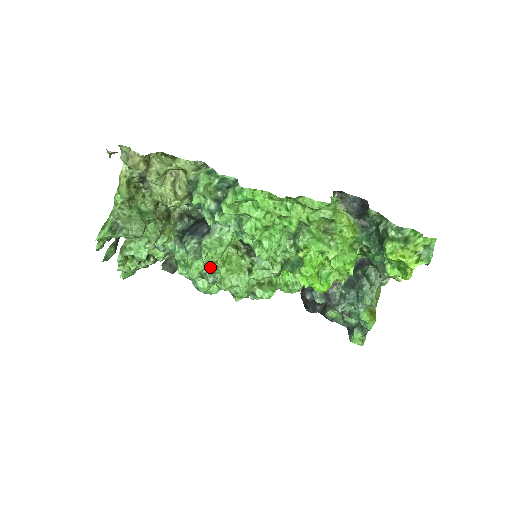
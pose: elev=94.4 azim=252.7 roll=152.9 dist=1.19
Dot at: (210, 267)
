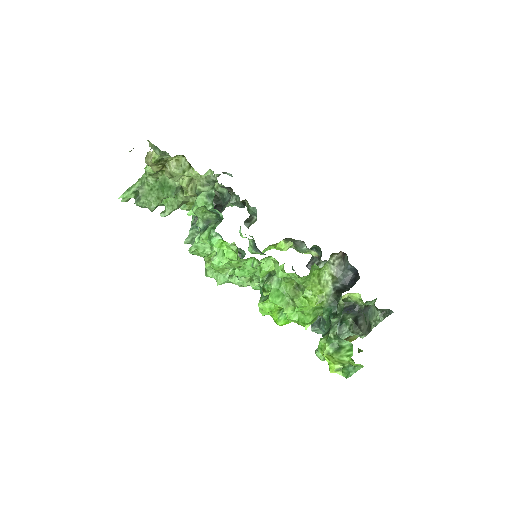
Dot at: occluded
